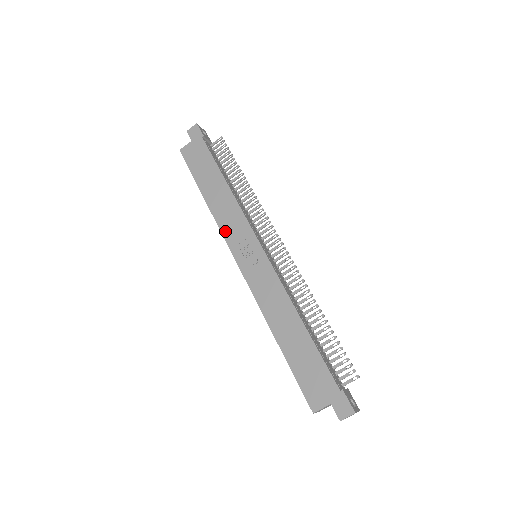
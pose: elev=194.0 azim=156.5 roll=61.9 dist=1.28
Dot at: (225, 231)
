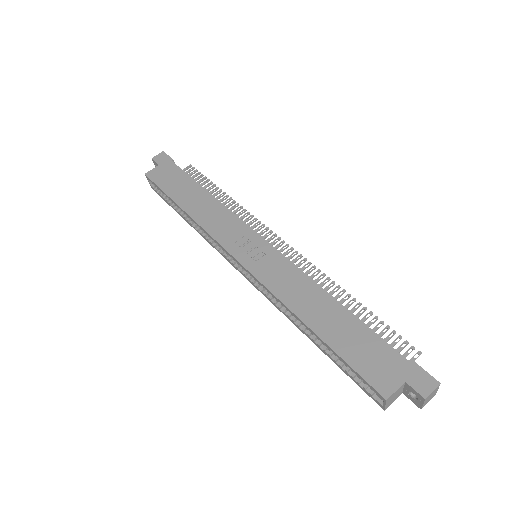
Dot at: (215, 233)
